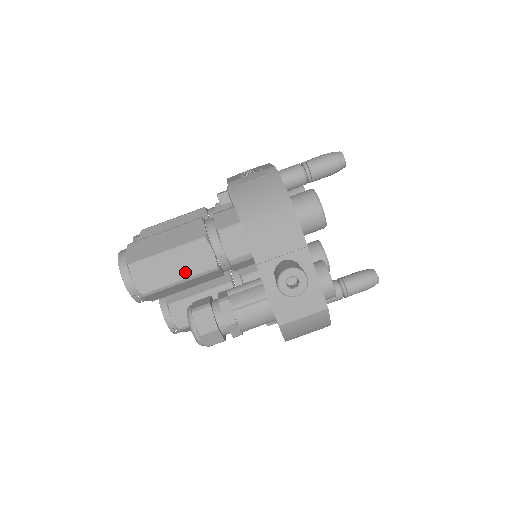
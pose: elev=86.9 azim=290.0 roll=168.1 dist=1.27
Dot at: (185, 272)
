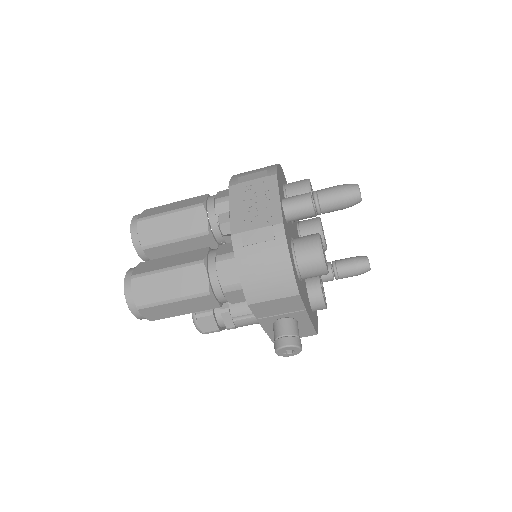
Dot at: (190, 310)
